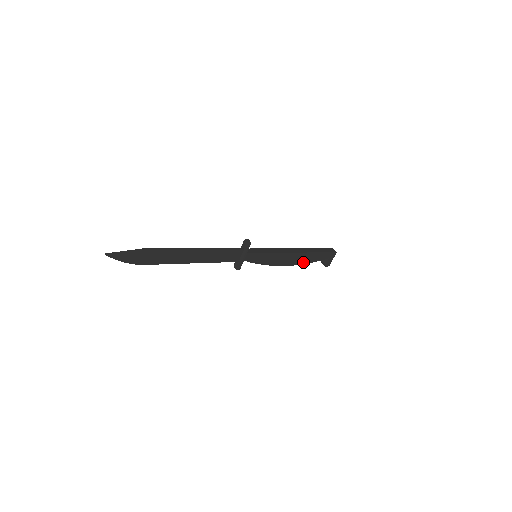
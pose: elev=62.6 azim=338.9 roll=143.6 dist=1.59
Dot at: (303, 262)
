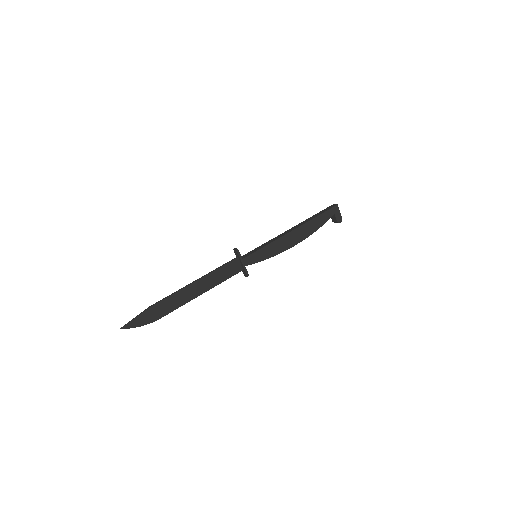
Dot at: (309, 233)
